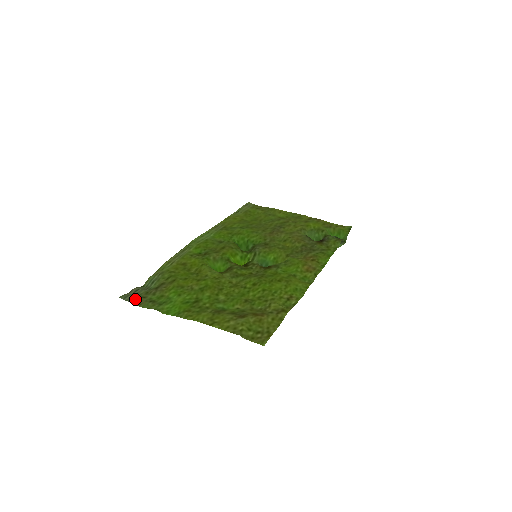
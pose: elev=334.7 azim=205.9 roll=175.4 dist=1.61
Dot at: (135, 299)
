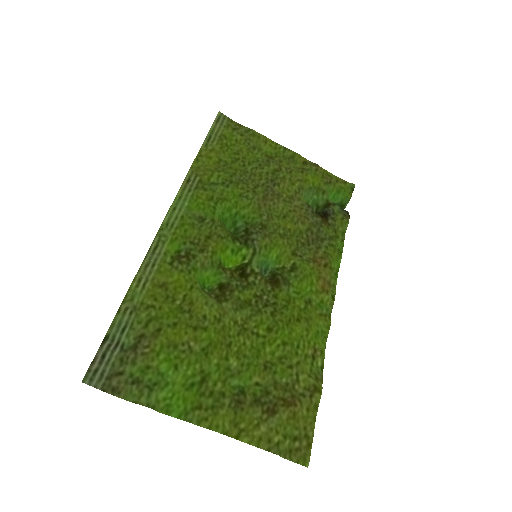
Dot at: (108, 381)
